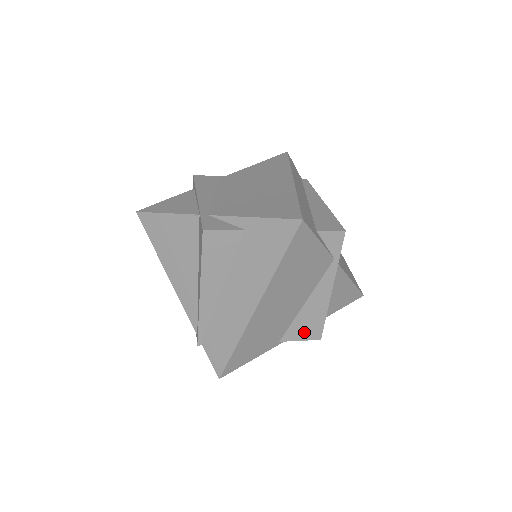
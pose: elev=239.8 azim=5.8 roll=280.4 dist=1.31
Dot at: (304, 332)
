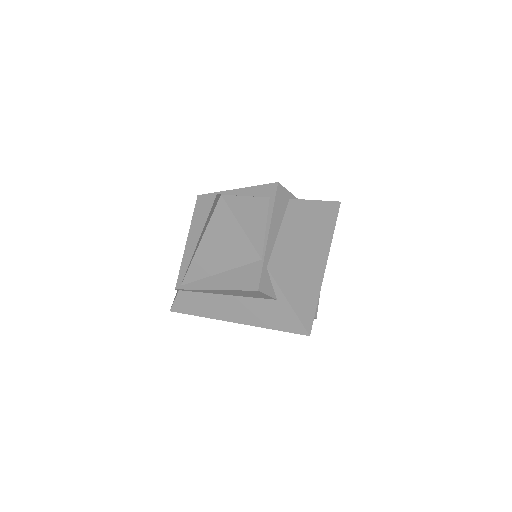
Dot at: occluded
